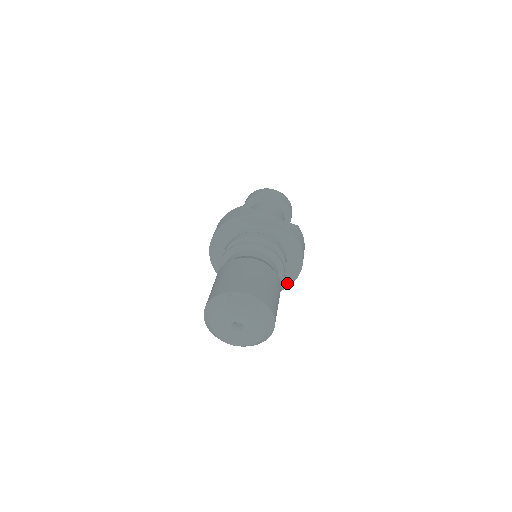
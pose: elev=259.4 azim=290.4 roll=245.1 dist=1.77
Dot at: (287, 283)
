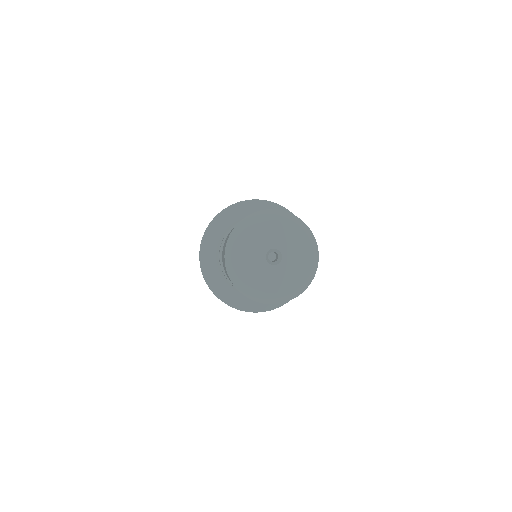
Dot at: occluded
